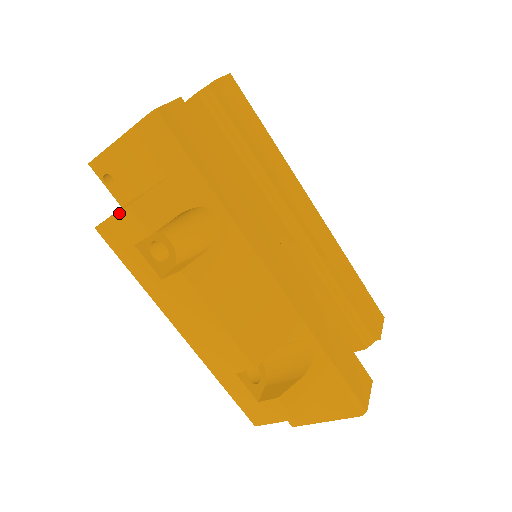
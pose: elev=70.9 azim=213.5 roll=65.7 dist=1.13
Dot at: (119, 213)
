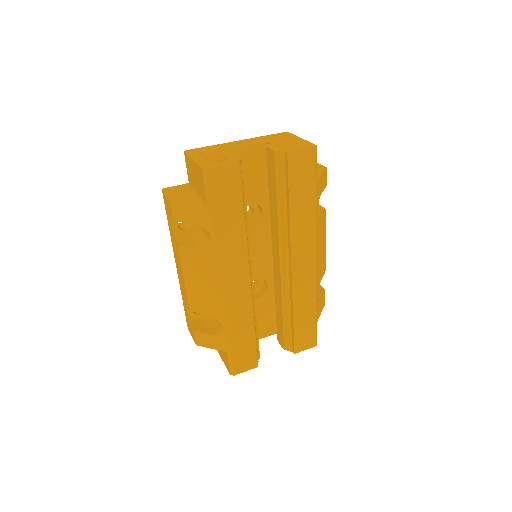
Dot at: (168, 198)
